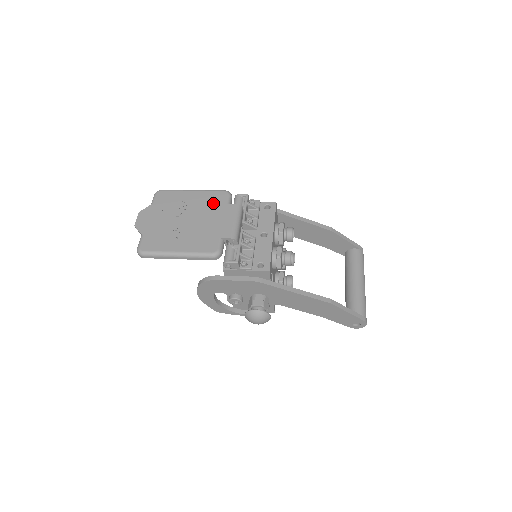
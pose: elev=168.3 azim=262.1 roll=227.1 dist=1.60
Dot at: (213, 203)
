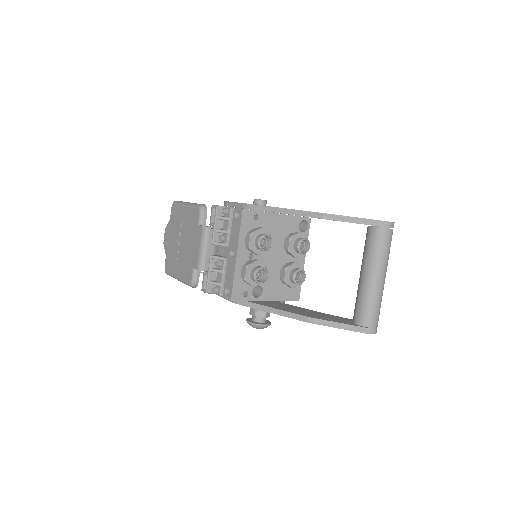
Dot at: (192, 223)
